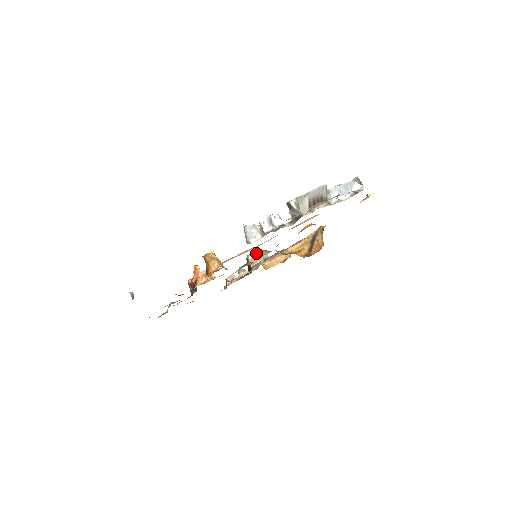
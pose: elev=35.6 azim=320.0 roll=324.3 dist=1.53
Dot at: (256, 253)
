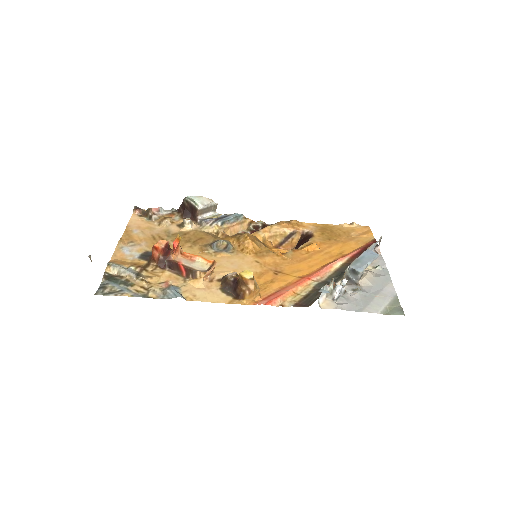
Dot at: (208, 204)
